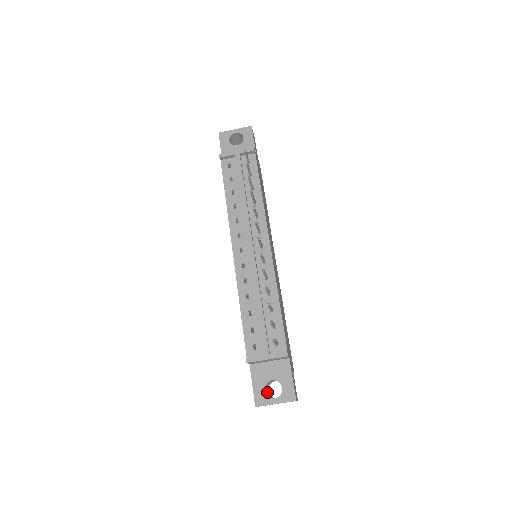
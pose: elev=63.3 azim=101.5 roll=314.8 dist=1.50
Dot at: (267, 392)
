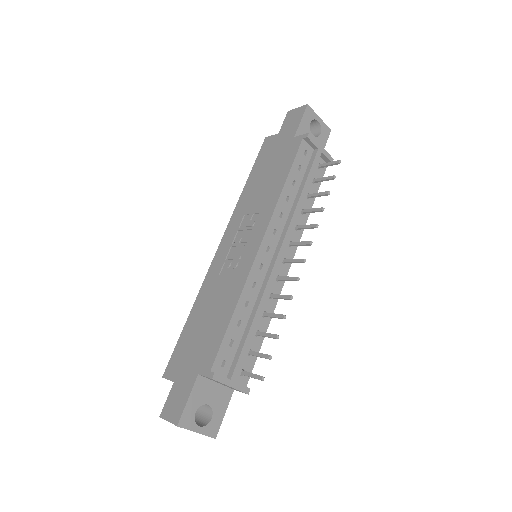
Dot at: occluded
